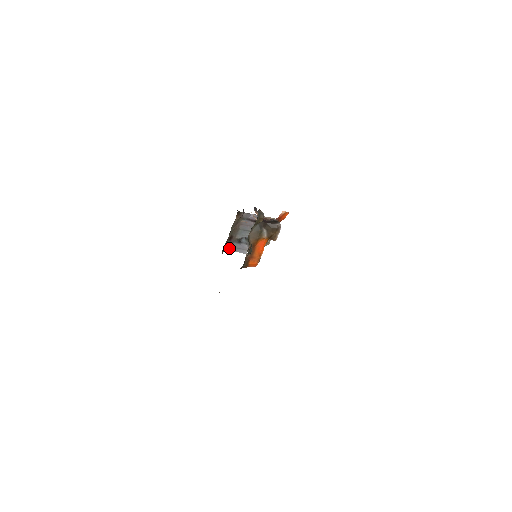
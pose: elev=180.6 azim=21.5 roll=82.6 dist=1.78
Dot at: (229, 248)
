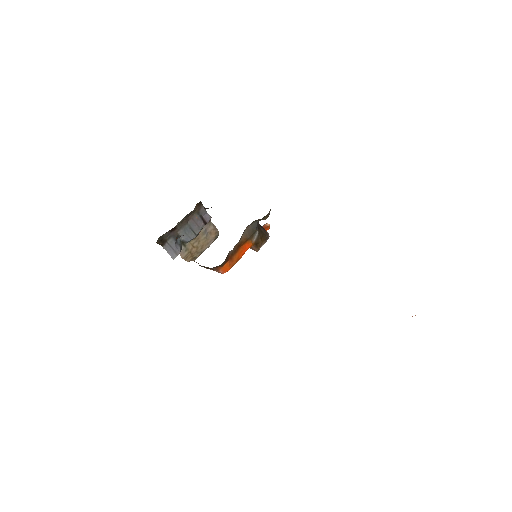
Dot at: (163, 241)
